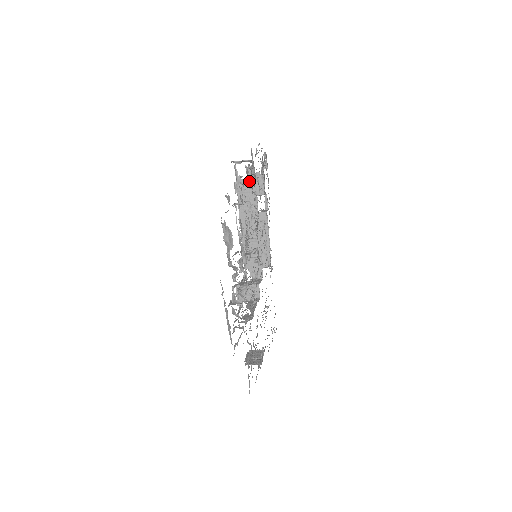
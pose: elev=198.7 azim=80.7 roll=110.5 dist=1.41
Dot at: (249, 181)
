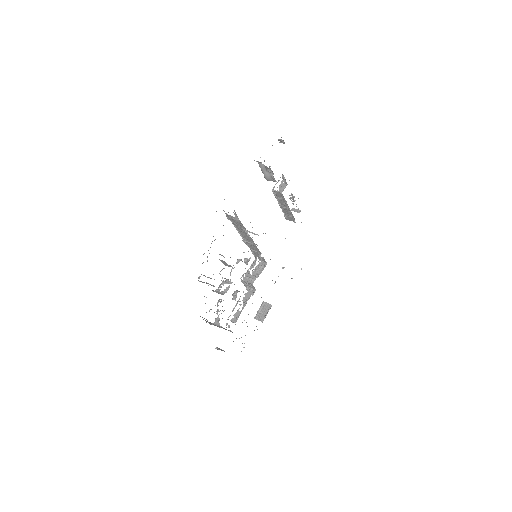
Dot at: (235, 216)
